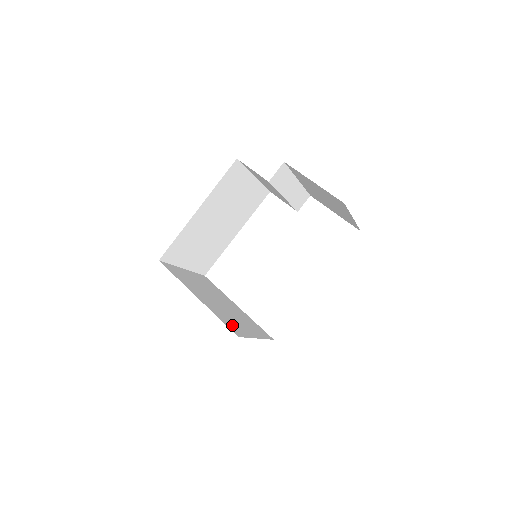
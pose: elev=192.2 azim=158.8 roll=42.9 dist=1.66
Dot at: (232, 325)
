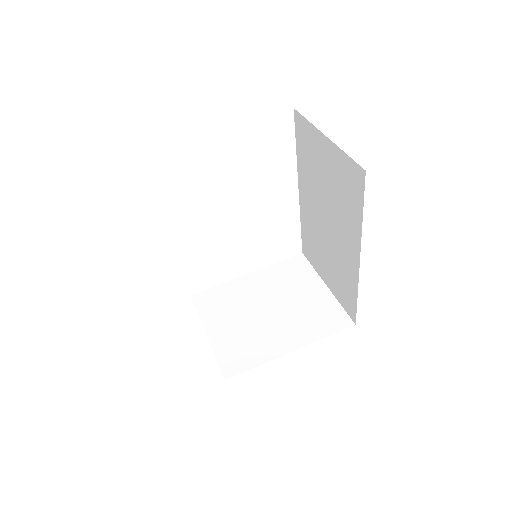
Dot at: (327, 319)
